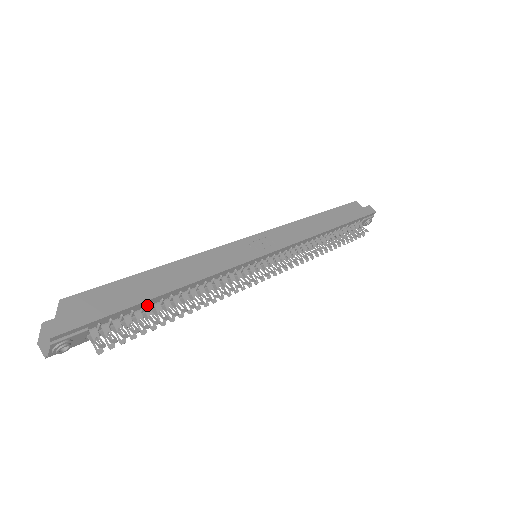
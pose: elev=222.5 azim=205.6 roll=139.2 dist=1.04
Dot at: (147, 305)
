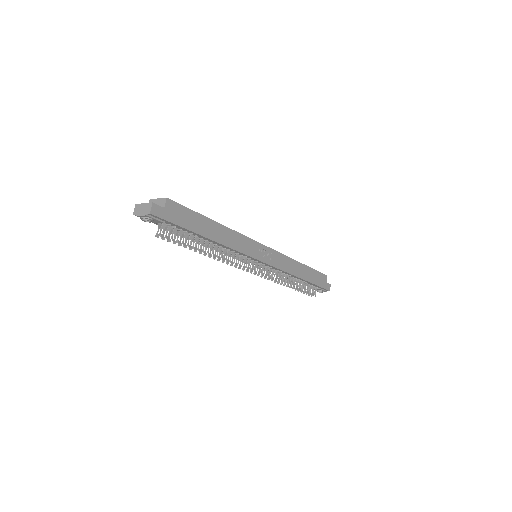
Dot at: (194, 234)
